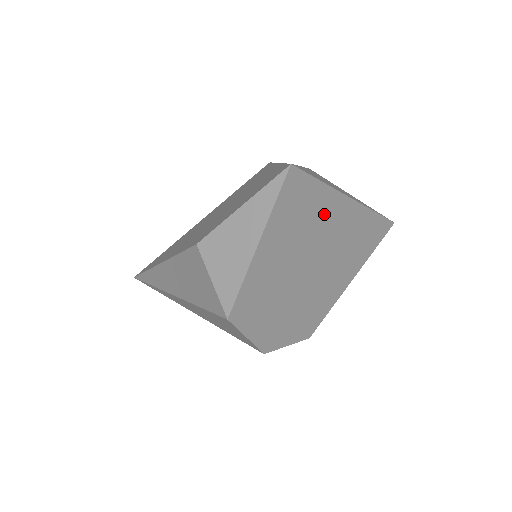
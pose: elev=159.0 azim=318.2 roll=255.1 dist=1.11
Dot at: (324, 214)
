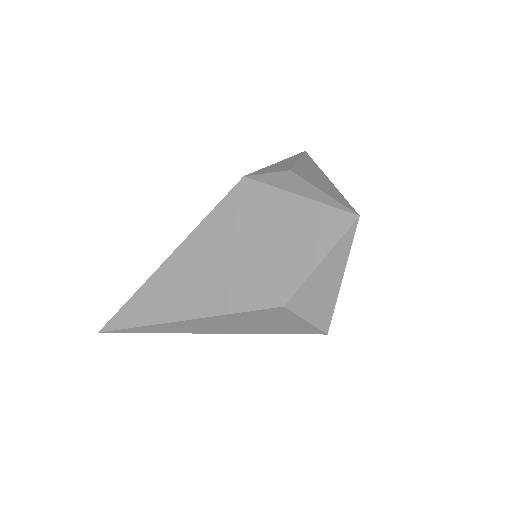
Dot at: occluded
